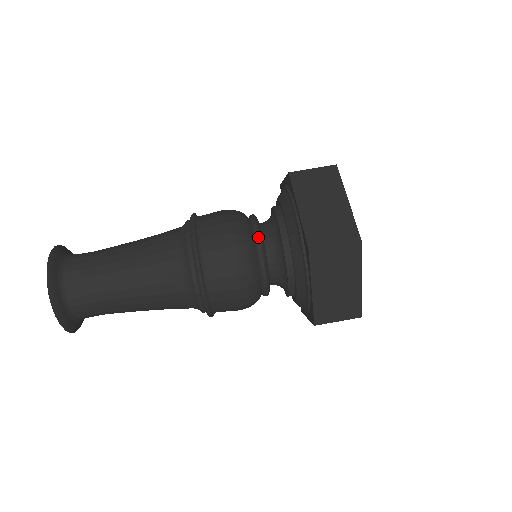
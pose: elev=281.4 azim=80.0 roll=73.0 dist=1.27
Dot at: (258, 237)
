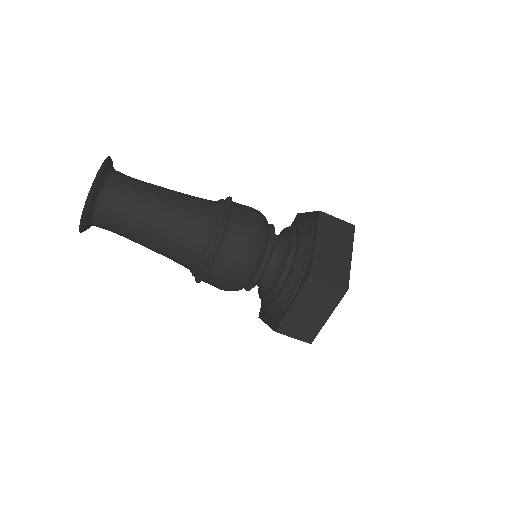
Dot at: (258, 279)
